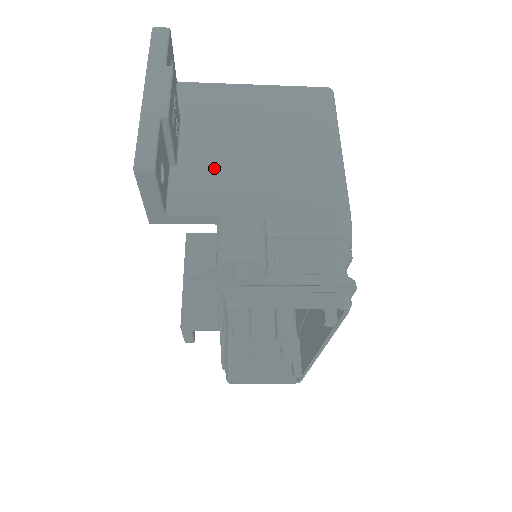
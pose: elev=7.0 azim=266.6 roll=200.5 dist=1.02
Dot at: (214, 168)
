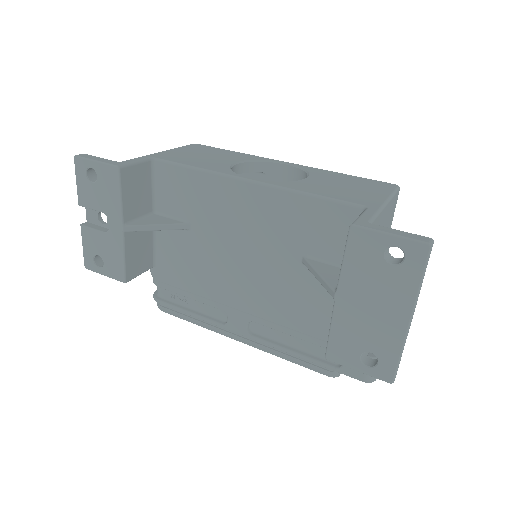
Dot at: occluded
